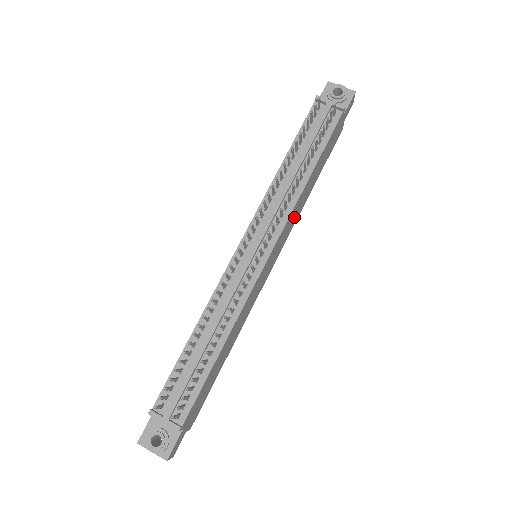
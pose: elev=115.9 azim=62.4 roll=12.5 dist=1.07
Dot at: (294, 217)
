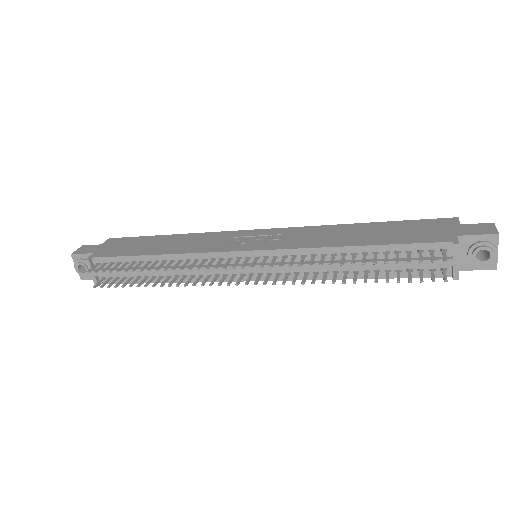
Dot at: occluded
